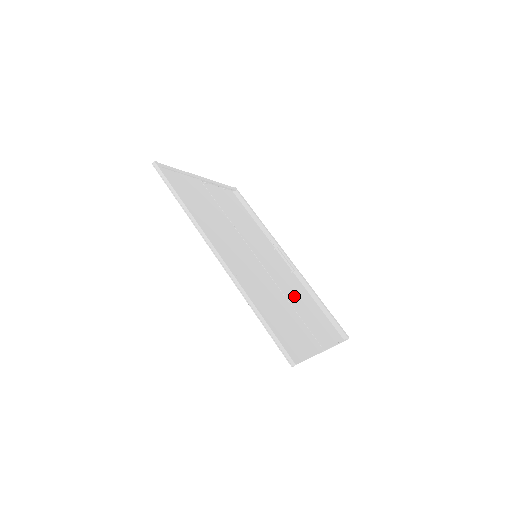
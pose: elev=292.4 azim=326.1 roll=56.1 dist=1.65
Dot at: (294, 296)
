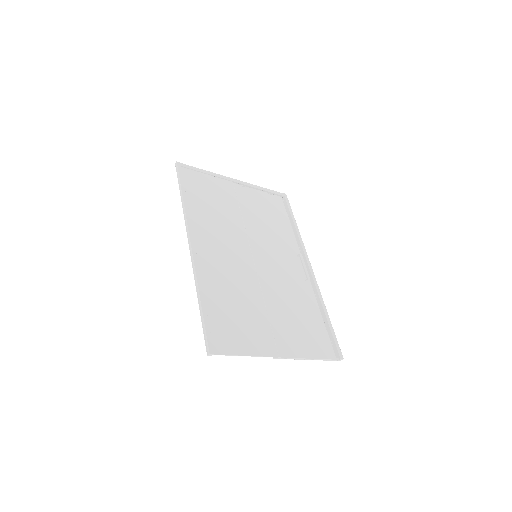
Dot at: (286, 301)
